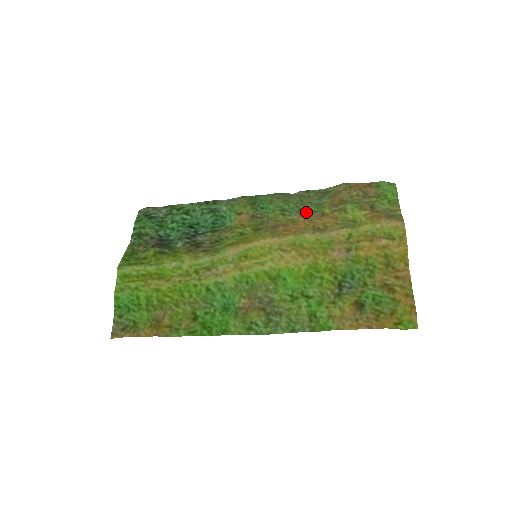
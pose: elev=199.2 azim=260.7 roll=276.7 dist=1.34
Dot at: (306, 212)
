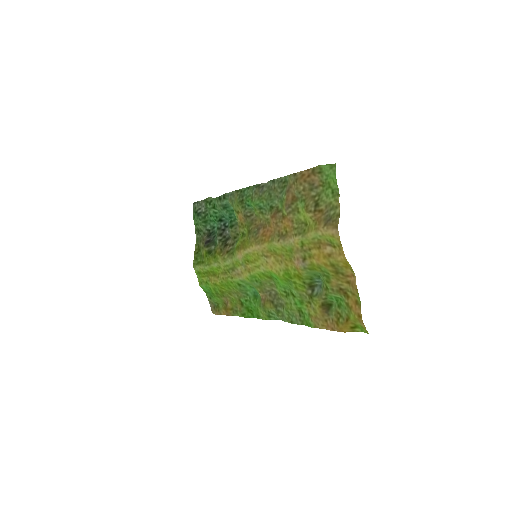
Dot at: (274, 211)
